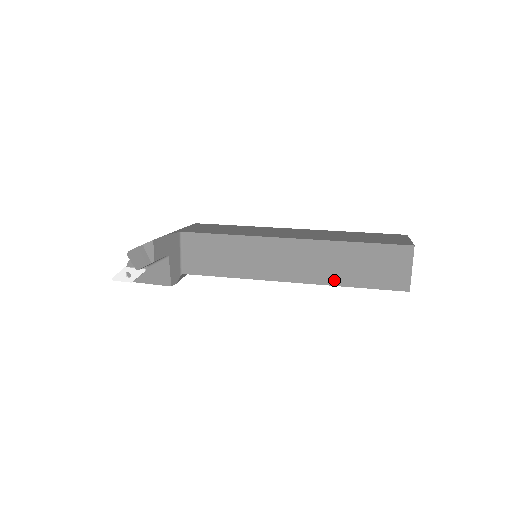
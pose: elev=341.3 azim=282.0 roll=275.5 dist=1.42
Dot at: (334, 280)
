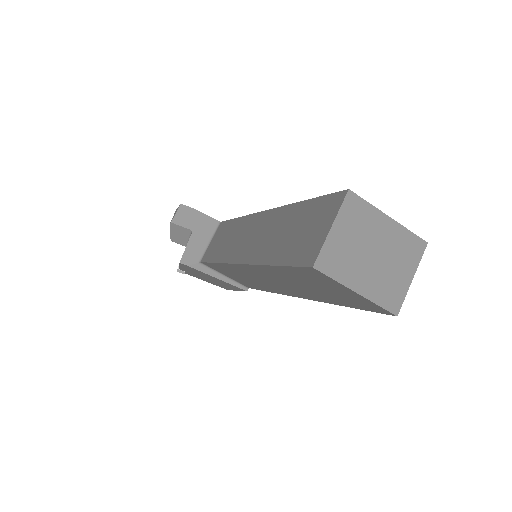
Dot at: (263, 257)
